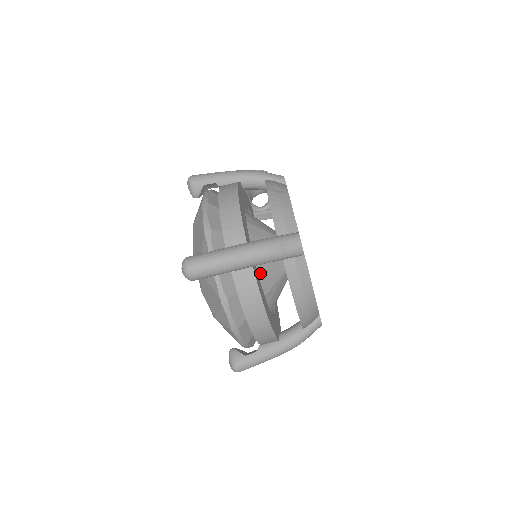
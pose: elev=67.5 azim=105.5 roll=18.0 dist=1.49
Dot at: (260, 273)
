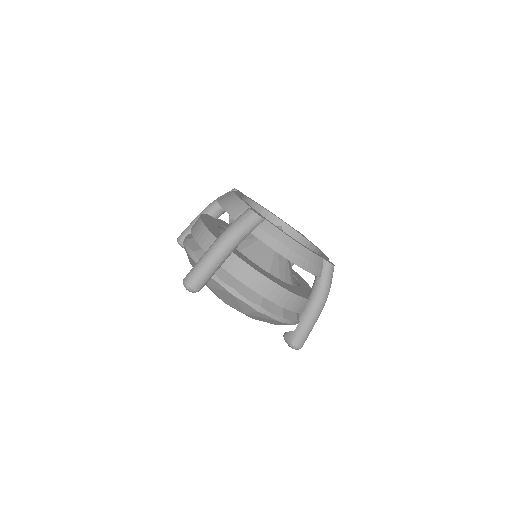
Dot at: (252, 258)
